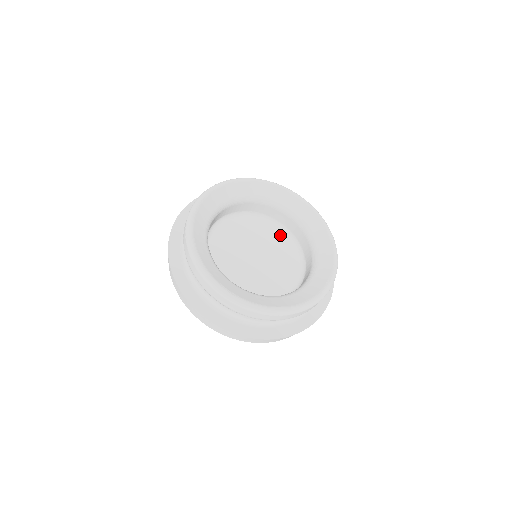
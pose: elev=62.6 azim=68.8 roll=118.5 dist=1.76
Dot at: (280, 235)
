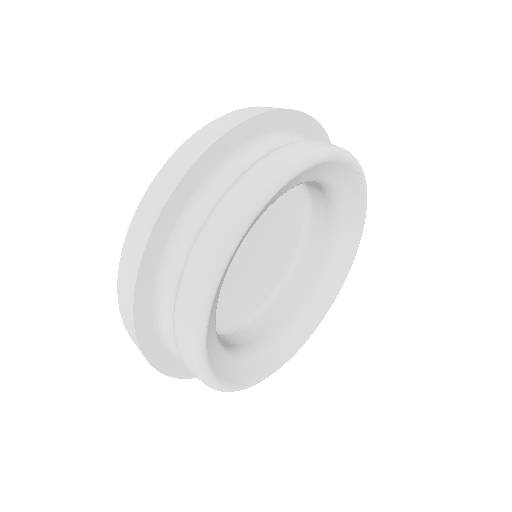
Dot at: (296, 207)
